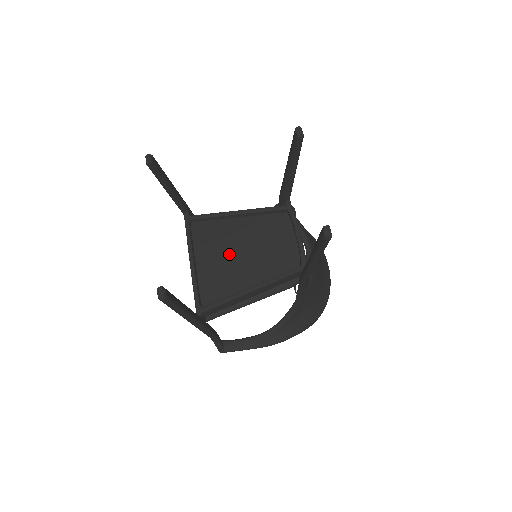
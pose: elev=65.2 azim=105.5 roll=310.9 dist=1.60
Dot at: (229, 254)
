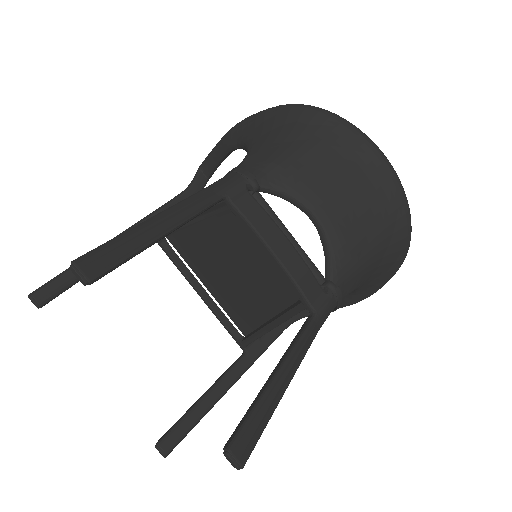
Dot at: (223, 275)
